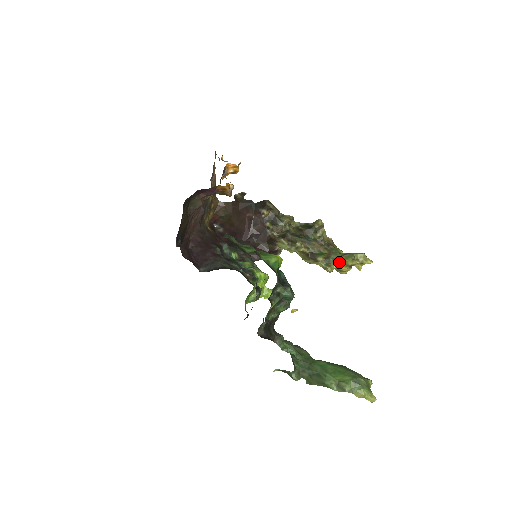
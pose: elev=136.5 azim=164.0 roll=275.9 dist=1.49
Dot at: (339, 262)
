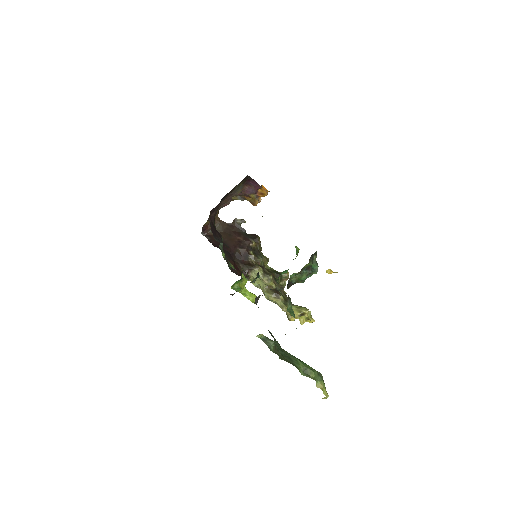
Dot at: (294, 307)
